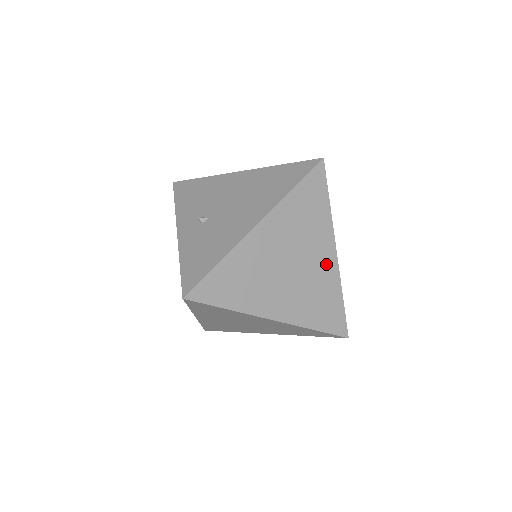
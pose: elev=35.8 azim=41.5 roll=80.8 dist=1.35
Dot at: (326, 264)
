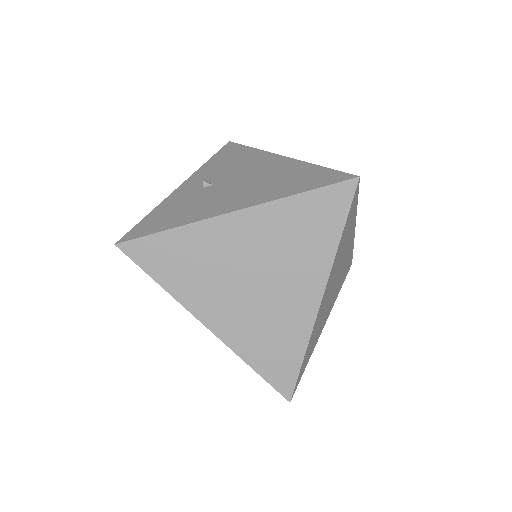
Dot at: (302, 303)
